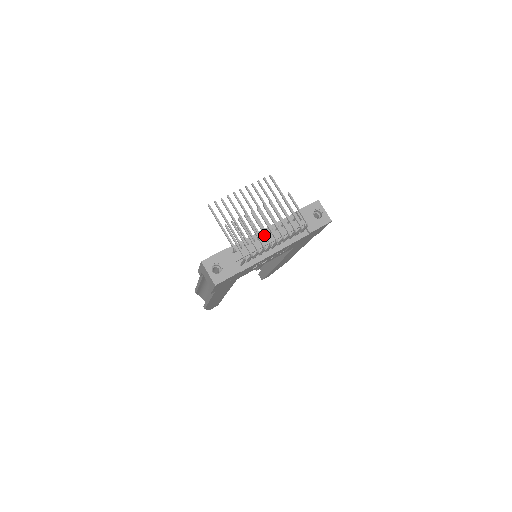
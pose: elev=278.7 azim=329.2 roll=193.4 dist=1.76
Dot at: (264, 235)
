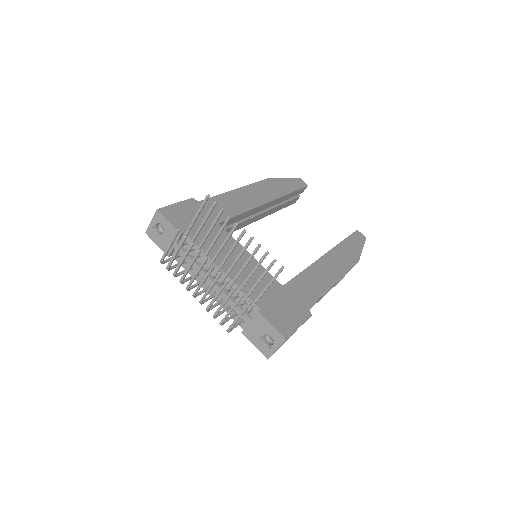
Dot at: (192, 280)
